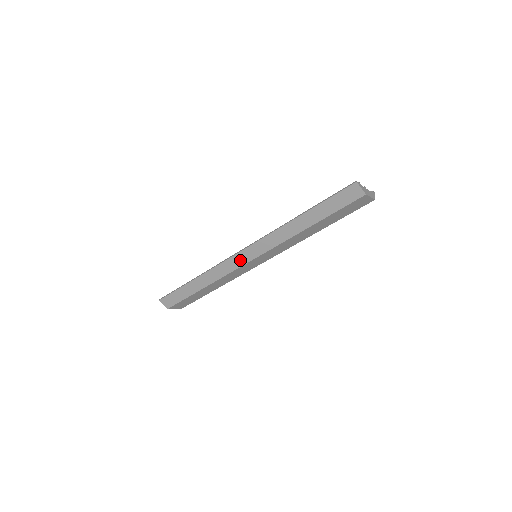
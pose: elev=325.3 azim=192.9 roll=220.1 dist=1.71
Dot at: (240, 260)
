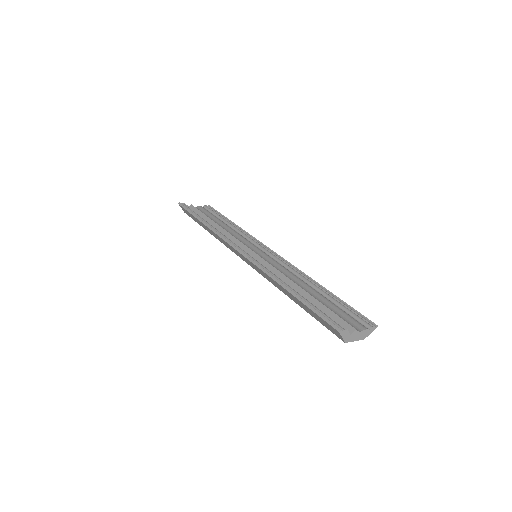
Dot at: (237, 253)
